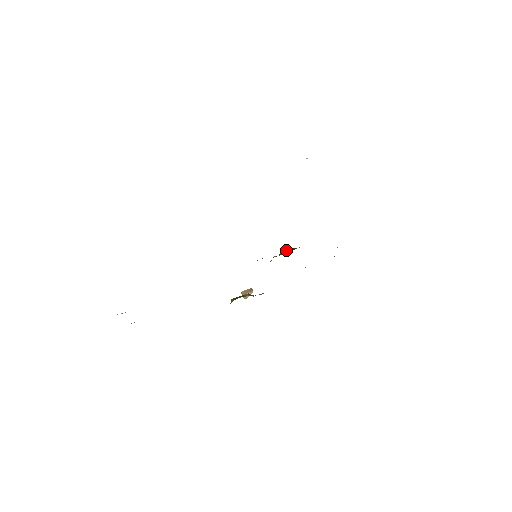
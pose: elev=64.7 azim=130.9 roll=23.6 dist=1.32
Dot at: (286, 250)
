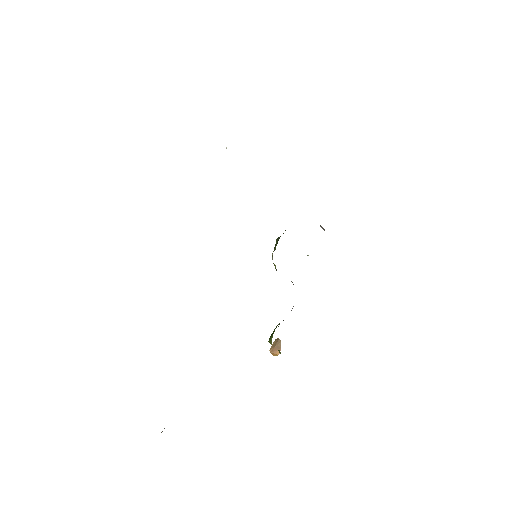
Dot at: (277, 241)
